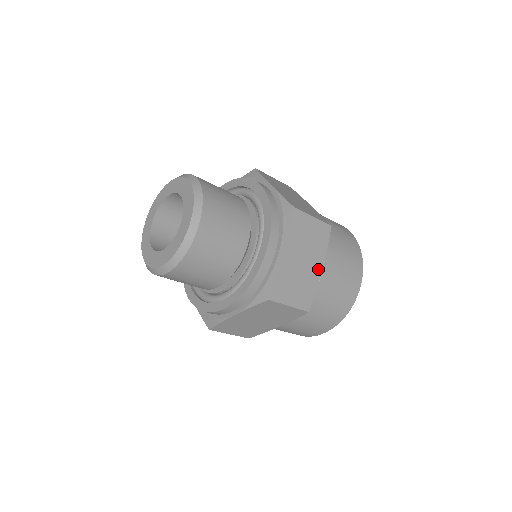
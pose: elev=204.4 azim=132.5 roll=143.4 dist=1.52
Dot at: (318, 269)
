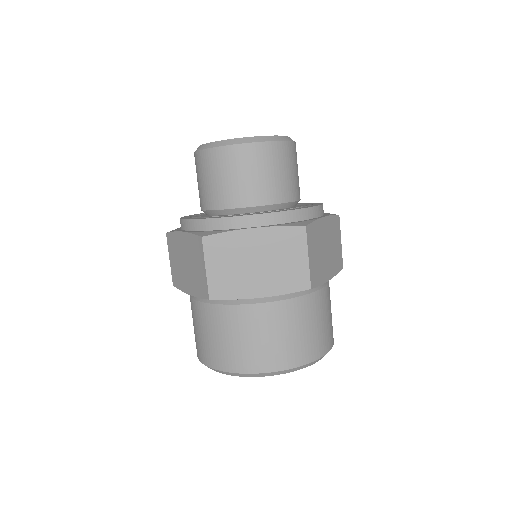
Dot at: occluded
